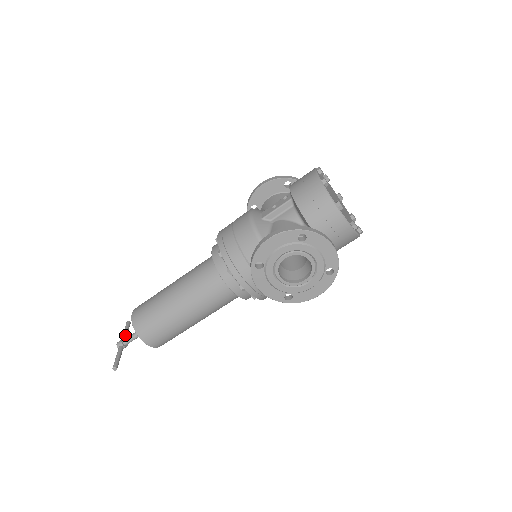
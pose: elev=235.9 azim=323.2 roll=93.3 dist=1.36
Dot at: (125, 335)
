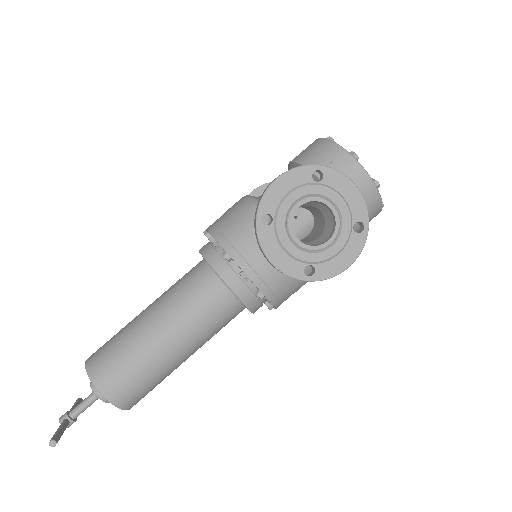
Dot at: occluded
